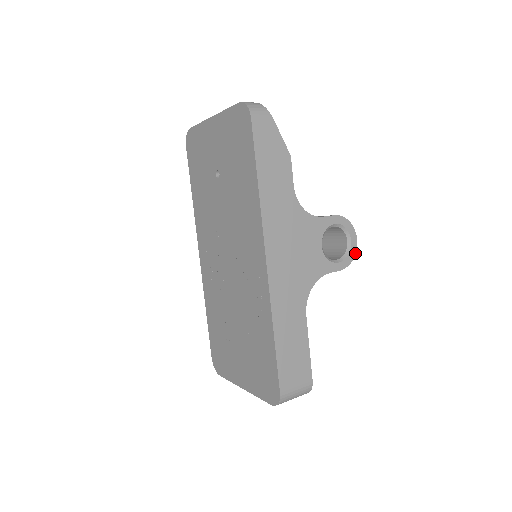
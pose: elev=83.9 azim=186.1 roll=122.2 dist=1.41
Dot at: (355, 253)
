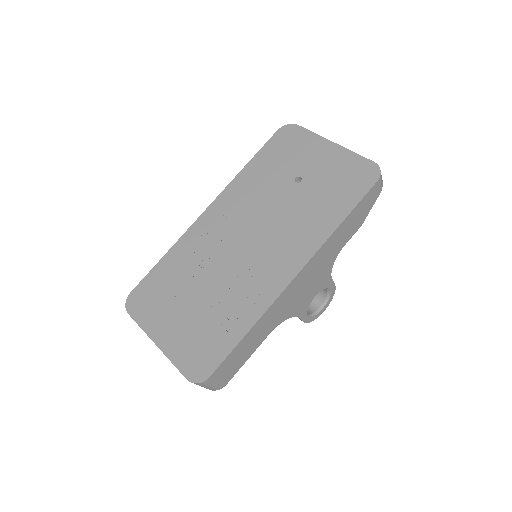
Dot at: (316, 318)
